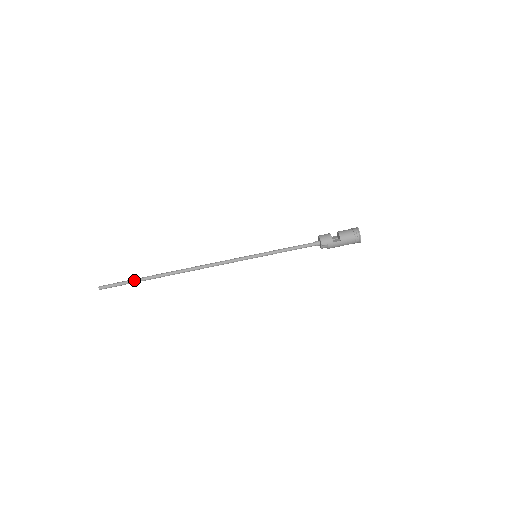
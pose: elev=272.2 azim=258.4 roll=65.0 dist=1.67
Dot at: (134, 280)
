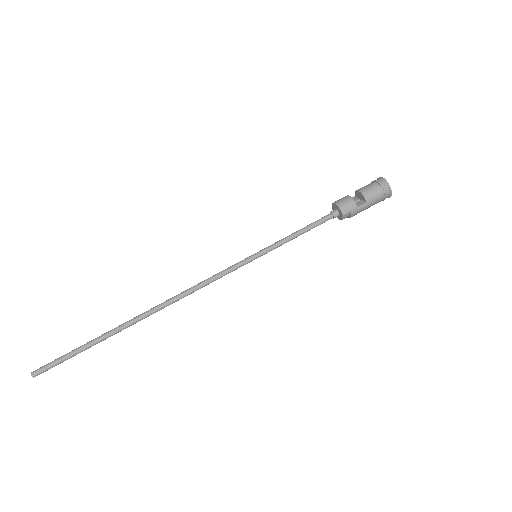
Dot at: (85, 346)
